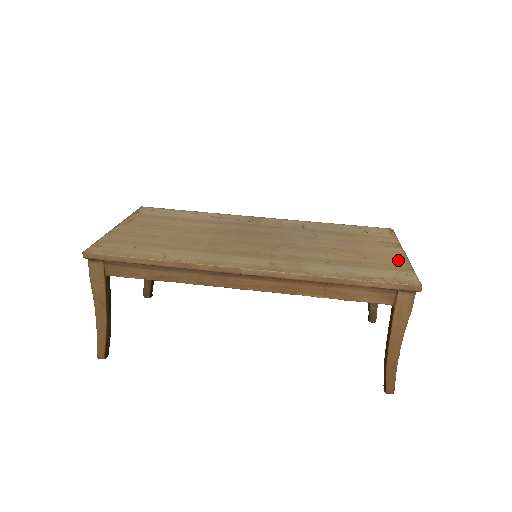
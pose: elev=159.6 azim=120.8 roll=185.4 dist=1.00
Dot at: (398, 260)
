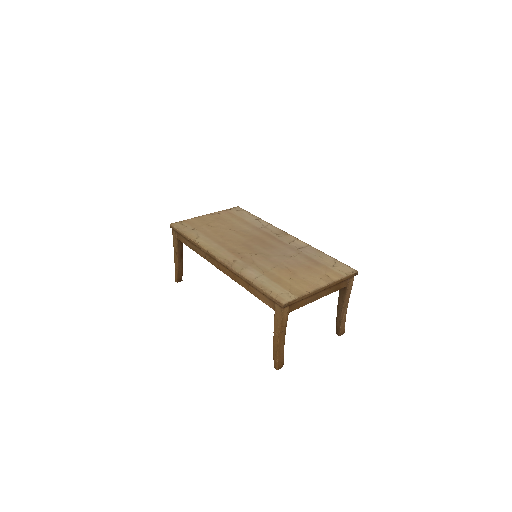
Dot at: (306, 288)
